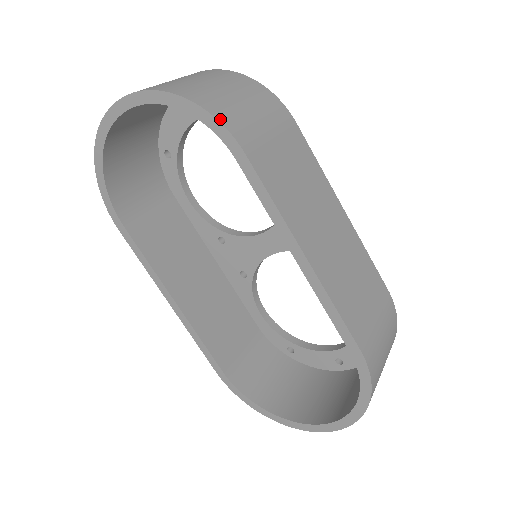
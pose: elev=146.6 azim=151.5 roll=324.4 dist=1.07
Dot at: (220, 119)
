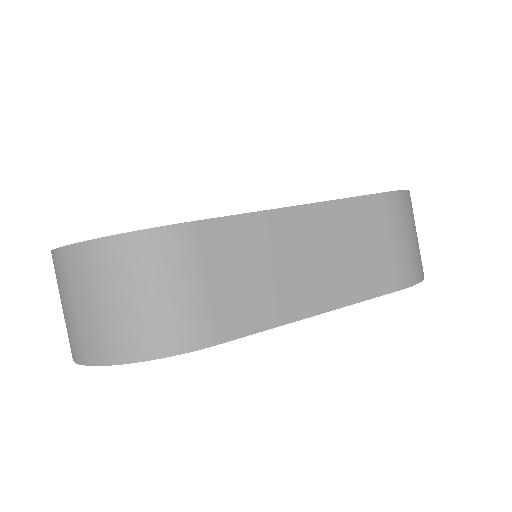
Dot at: (173, 352)
